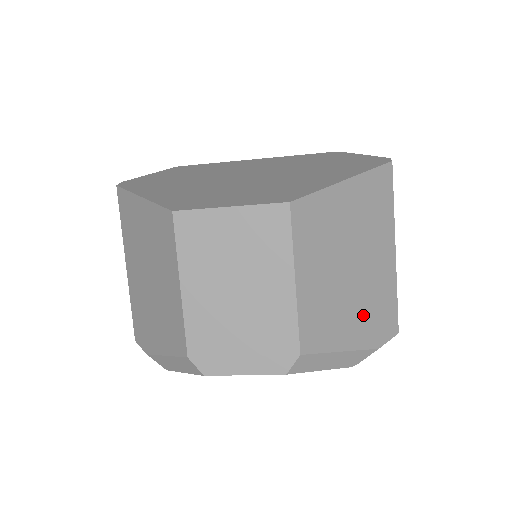
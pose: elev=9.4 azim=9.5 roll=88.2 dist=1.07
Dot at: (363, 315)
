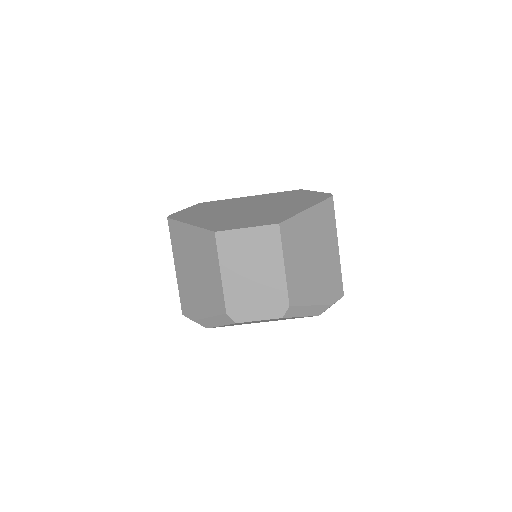
Dot at: (322, 285)
